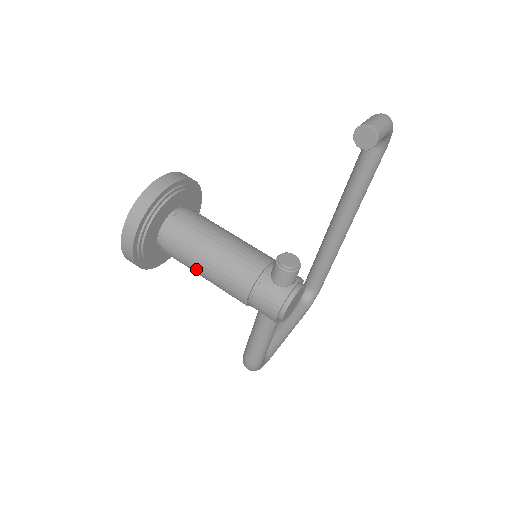
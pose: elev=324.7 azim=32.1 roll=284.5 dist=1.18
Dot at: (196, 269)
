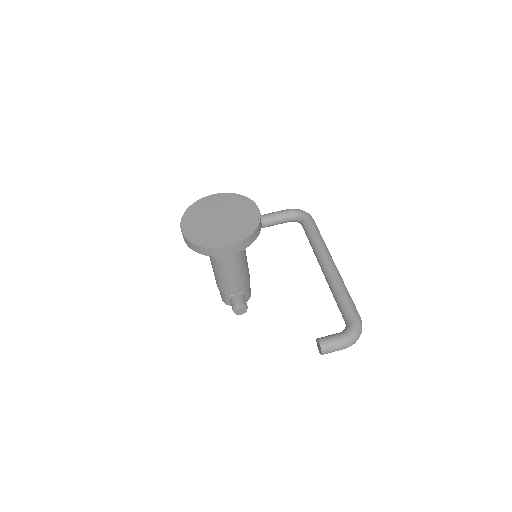
Dot at: occluded
